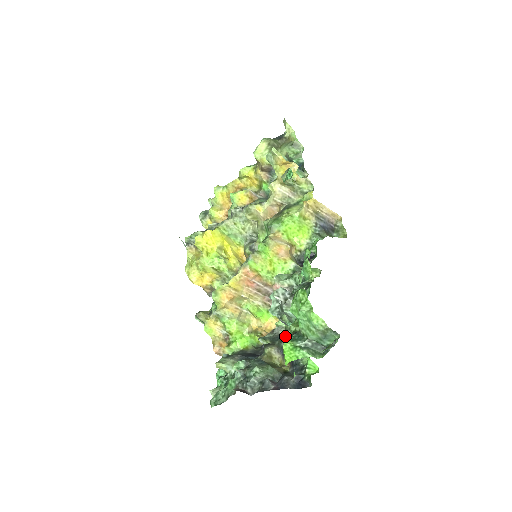
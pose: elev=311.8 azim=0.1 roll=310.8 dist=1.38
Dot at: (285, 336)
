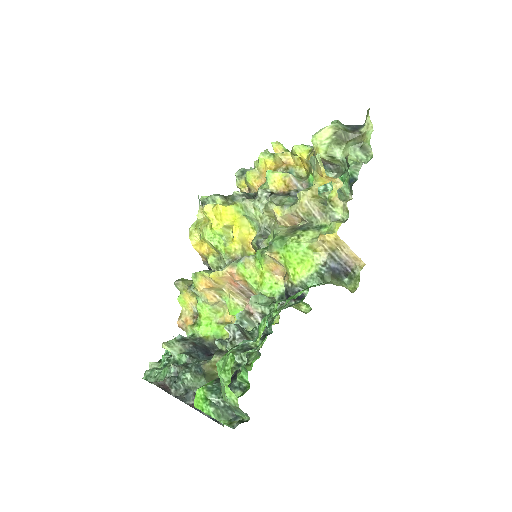
Dot at: occluded
